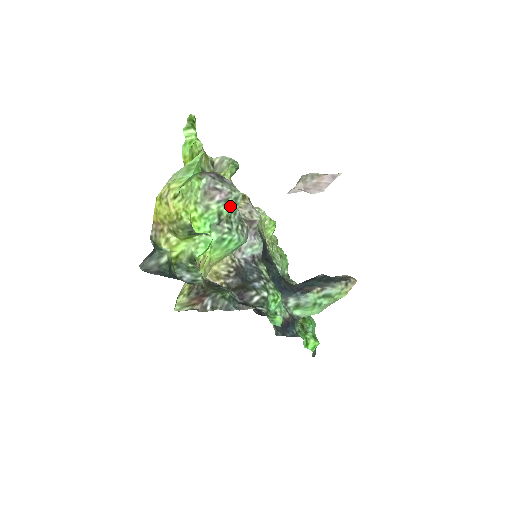
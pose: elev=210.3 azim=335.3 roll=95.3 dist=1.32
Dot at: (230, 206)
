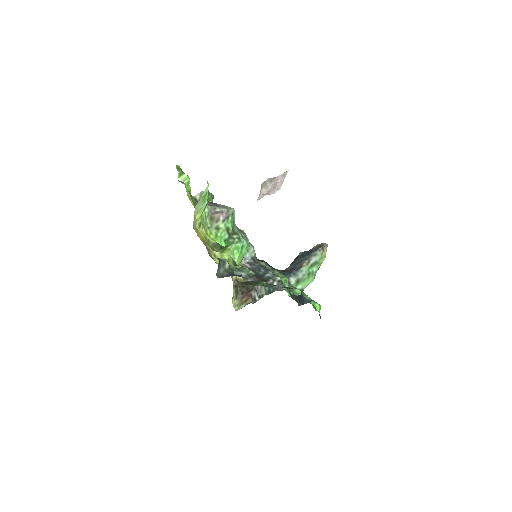
Dot at: (231, 221)
